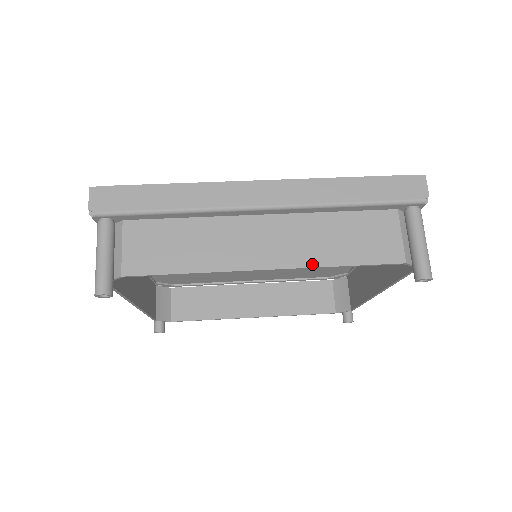
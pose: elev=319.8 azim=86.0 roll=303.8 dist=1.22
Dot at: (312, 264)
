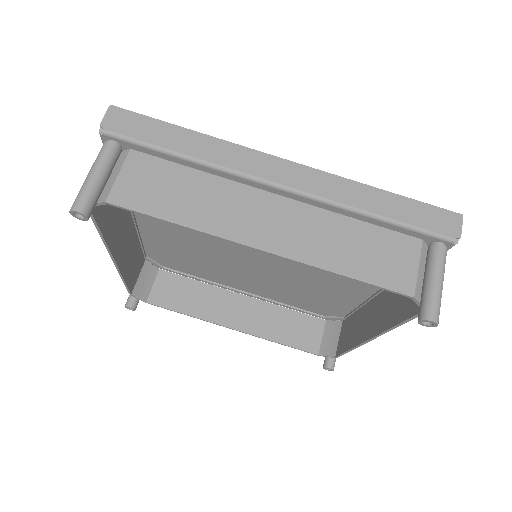
Dot at: (312, 262)
